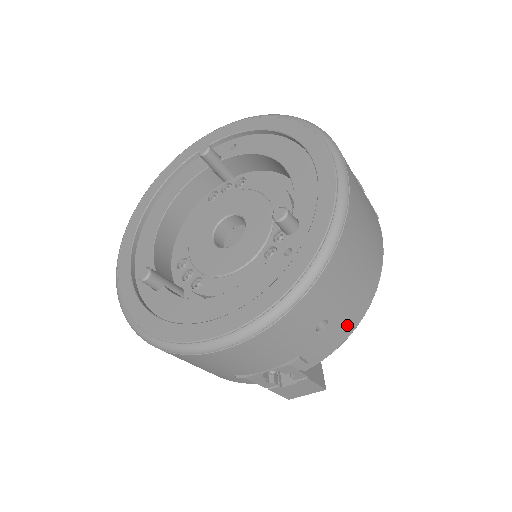
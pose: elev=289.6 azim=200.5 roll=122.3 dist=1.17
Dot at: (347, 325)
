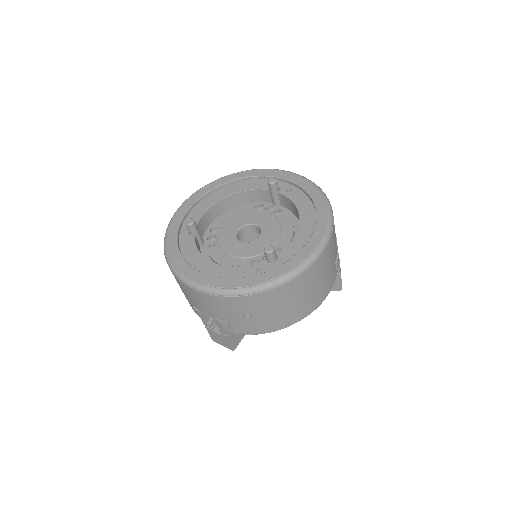
Dot at: (263, 327)
